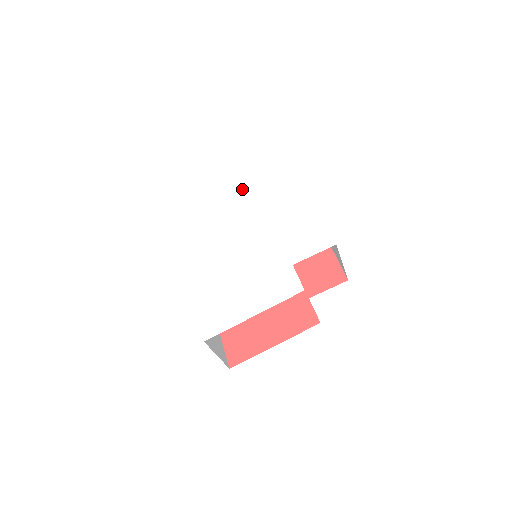
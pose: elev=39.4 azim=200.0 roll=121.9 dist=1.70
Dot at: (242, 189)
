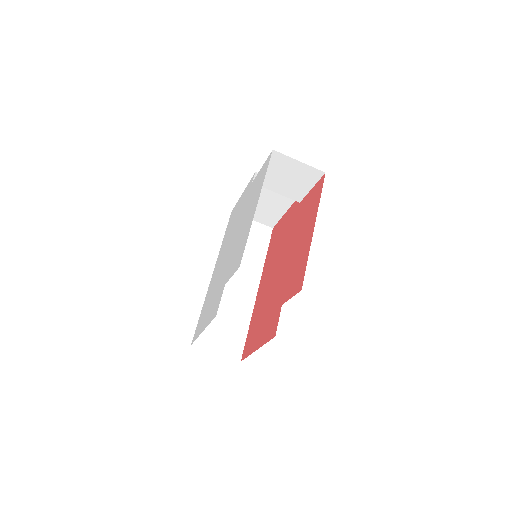
Dot at: (251, 183)
